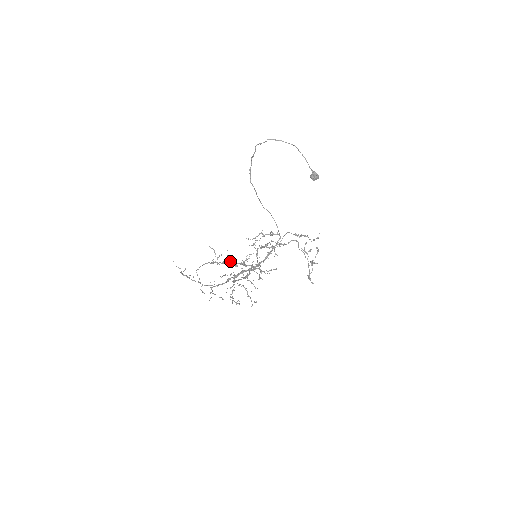
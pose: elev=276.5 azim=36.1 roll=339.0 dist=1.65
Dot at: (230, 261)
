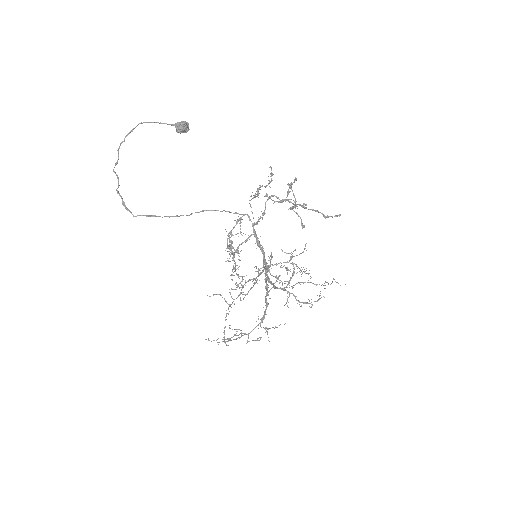
Dot at: (245, 285)
